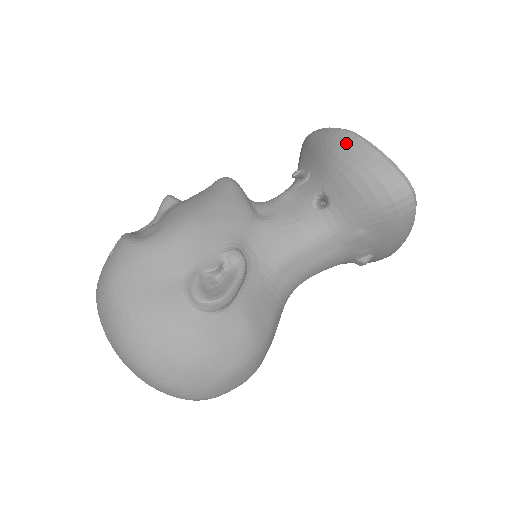
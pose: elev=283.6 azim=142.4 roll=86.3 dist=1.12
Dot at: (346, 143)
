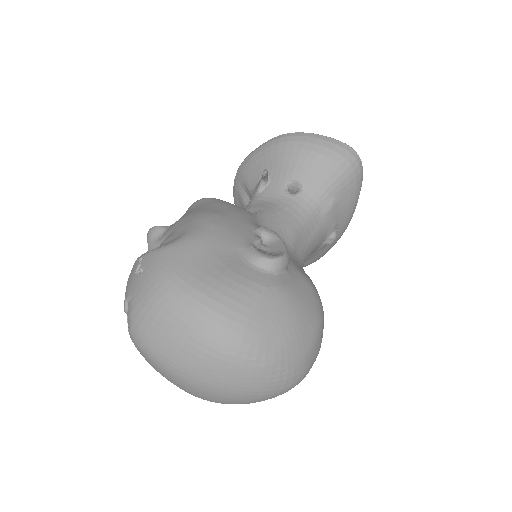
Dot at: (294, 138)
